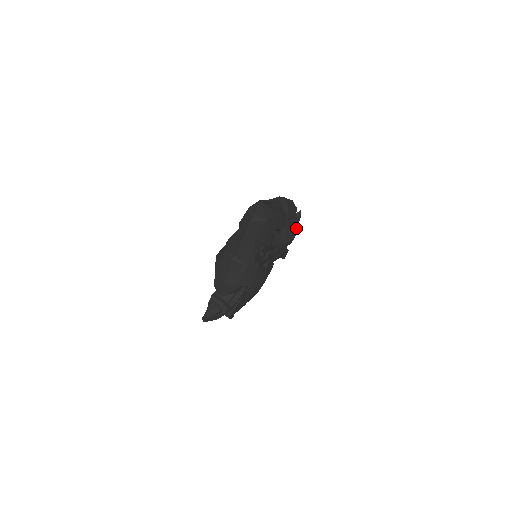
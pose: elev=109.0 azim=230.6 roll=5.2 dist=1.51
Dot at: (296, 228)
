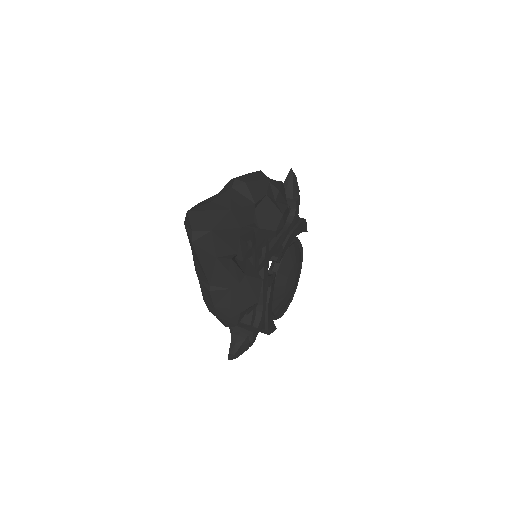
Dot at: (297, 192)
